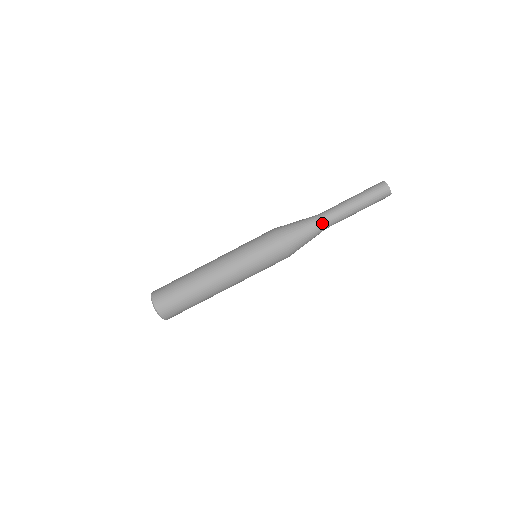
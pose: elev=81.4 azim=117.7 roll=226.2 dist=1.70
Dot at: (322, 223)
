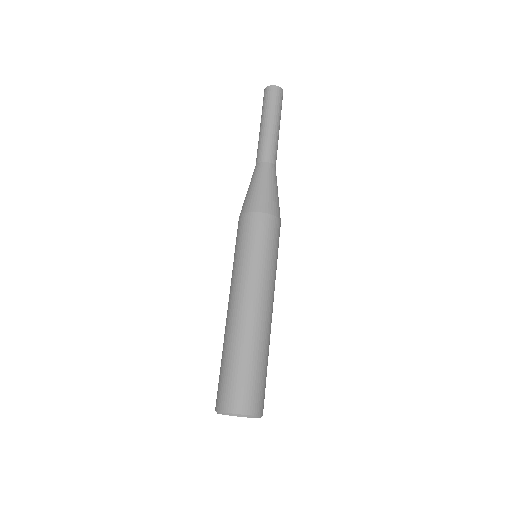
Dot at: (272, 166)
